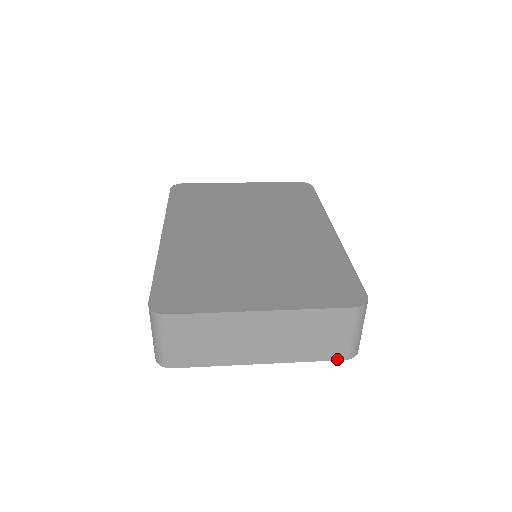
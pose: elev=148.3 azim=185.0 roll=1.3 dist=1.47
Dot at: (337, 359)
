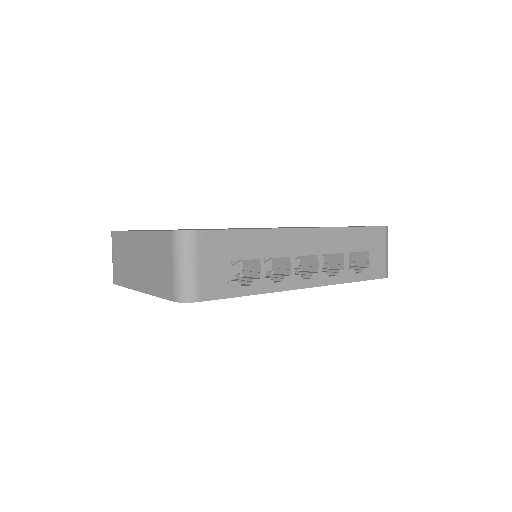
Dot at: (170, 299)
